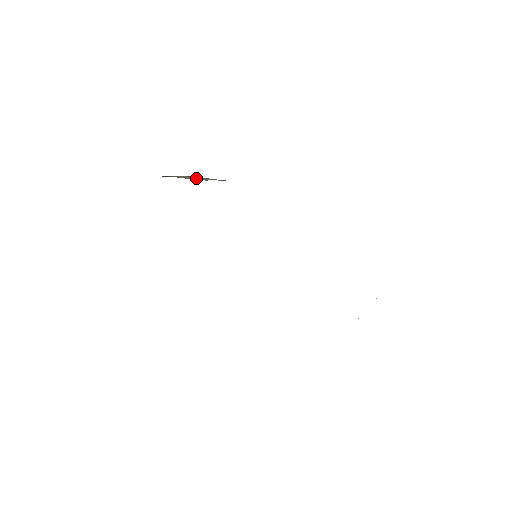
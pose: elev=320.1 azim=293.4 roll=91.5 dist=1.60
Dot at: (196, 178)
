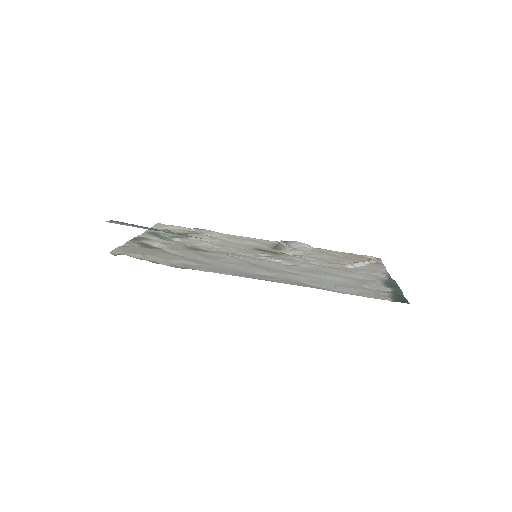
Dot at: occluded
